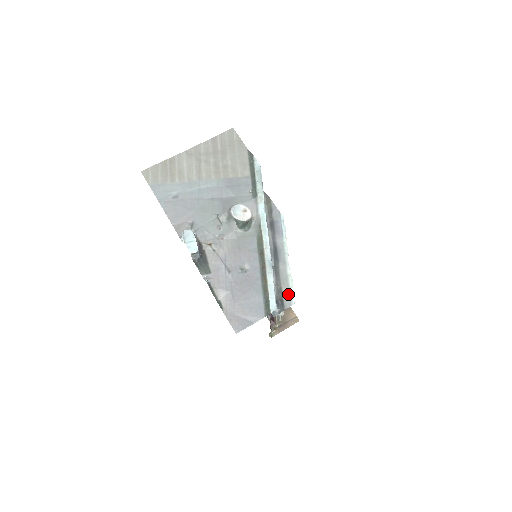
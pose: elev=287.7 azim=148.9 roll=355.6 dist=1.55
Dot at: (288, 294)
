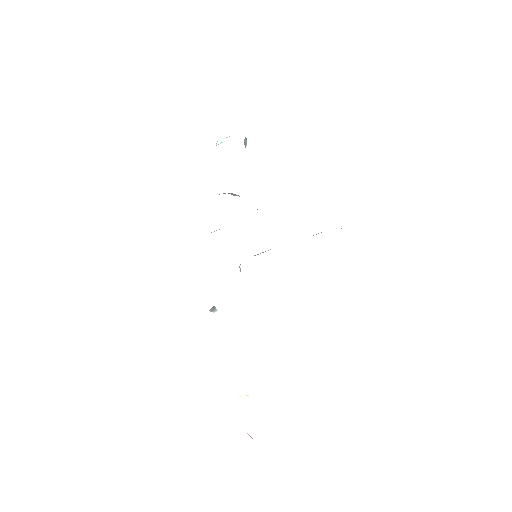
Dot at: occluded
